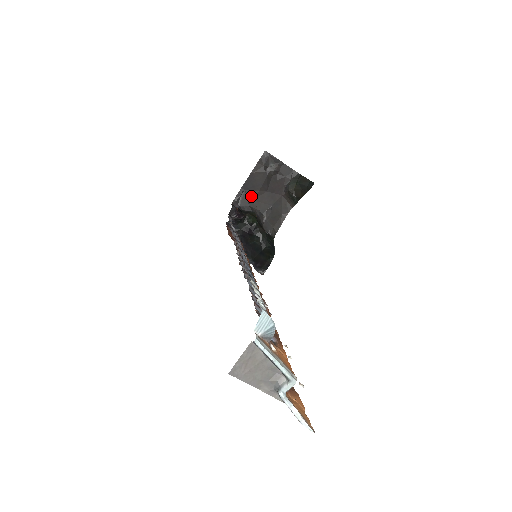
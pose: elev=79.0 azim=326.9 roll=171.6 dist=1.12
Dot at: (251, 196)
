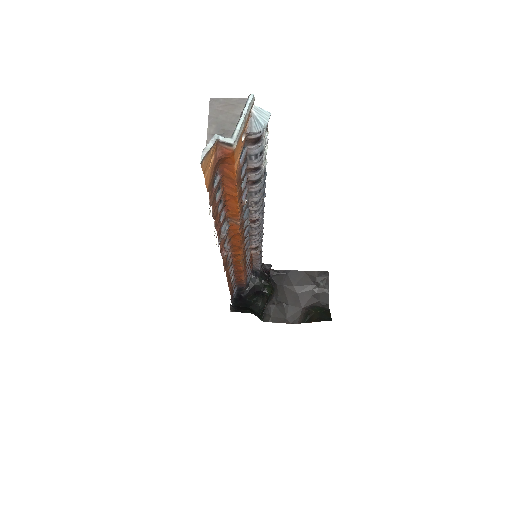
Dot at: (286, 282)
